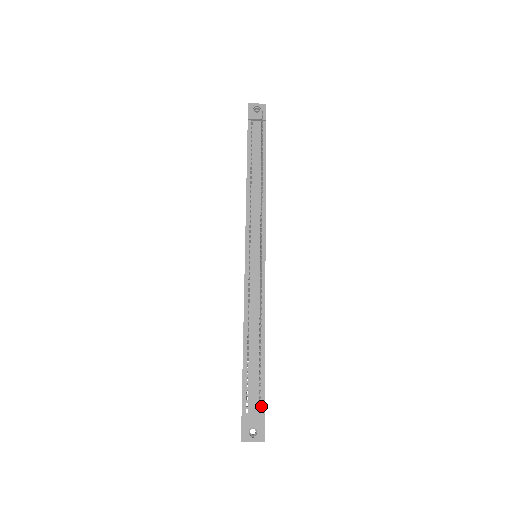
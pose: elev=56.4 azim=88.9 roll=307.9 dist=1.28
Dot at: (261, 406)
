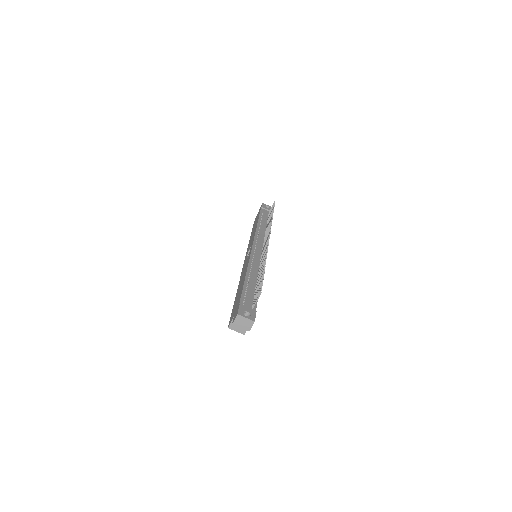
Dot at: (254, 307)
